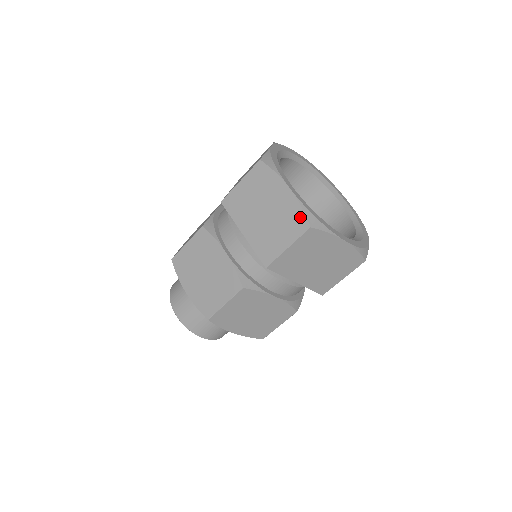
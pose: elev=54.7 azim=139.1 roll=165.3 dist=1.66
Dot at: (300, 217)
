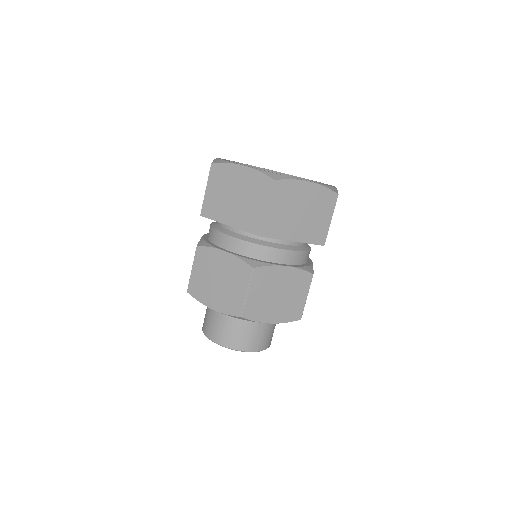
Dot at: occluded
